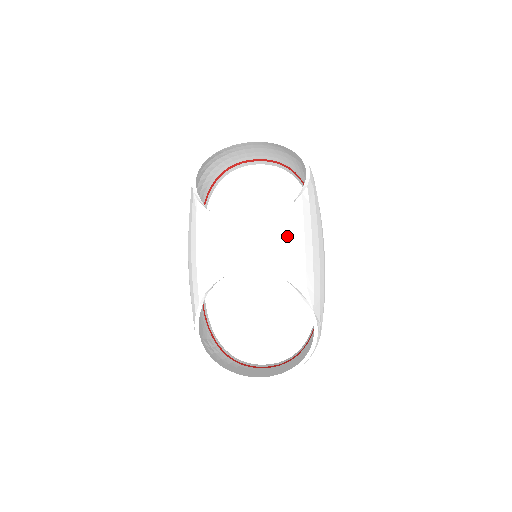
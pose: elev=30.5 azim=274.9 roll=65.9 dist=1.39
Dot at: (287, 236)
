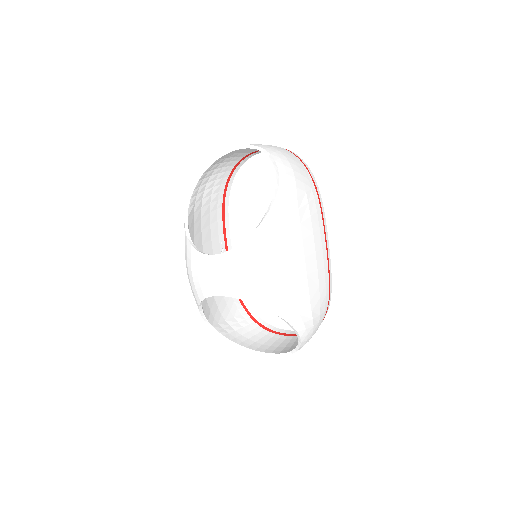
Dot at: (245, 268)
